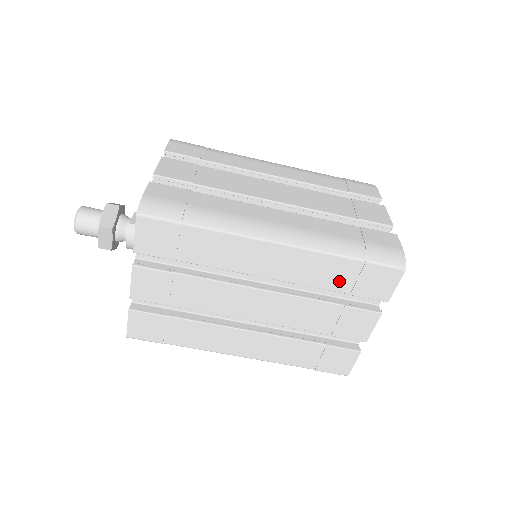
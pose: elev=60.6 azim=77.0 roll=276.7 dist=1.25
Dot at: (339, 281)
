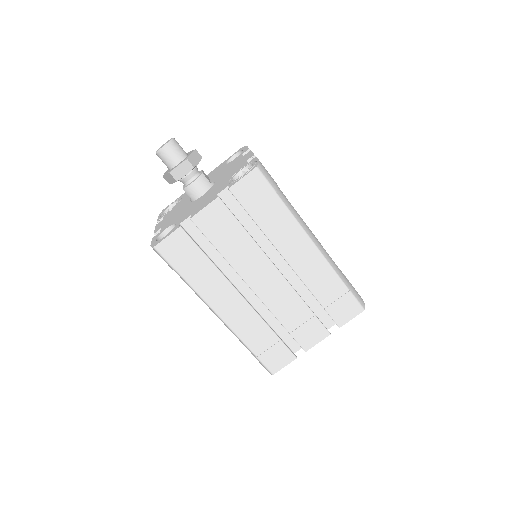
Dot at: (326, 295)
